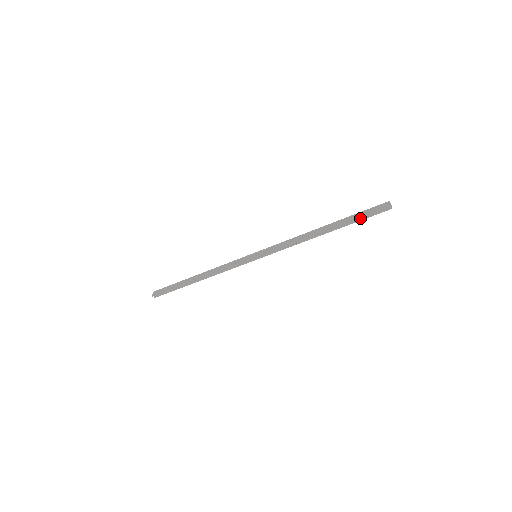
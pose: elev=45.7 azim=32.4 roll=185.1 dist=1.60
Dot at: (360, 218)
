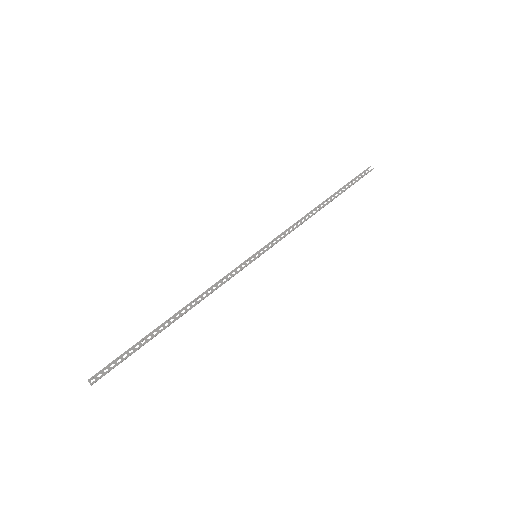
Dot at: (351, 185)
